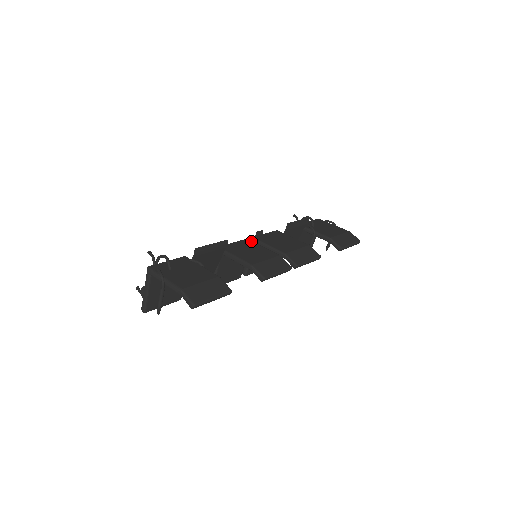
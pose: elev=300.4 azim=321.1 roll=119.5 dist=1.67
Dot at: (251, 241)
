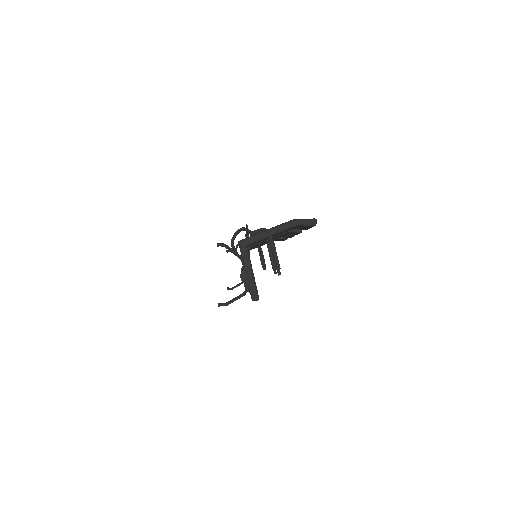
Dot at: occluded
